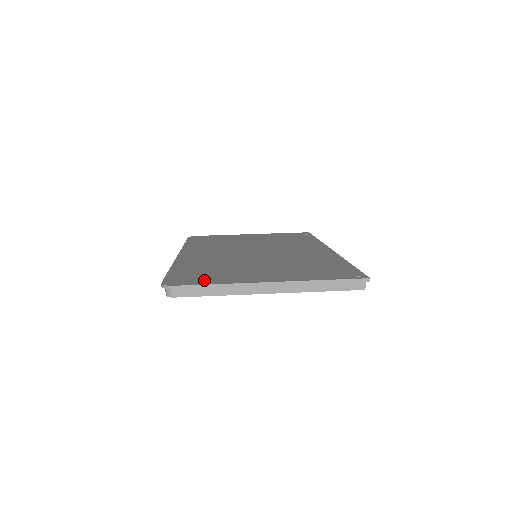
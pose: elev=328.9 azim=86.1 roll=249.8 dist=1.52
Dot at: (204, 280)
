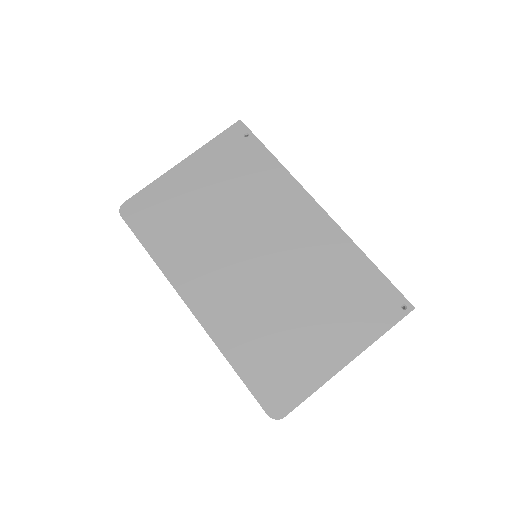
Dot at: (295, 388)
